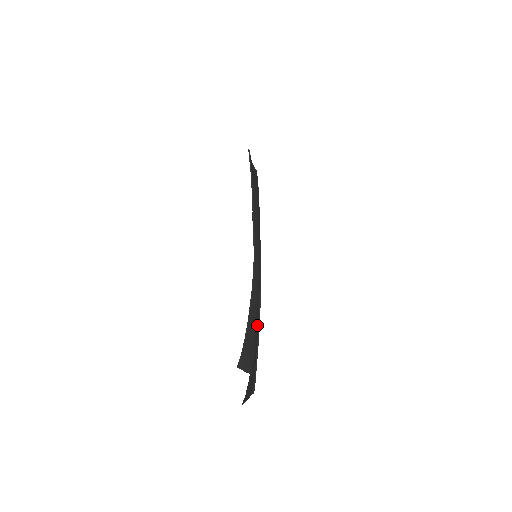
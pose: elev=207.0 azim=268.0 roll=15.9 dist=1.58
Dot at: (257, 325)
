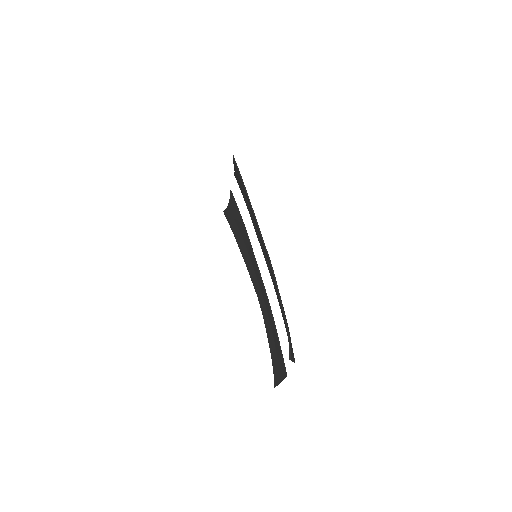
Dot at: (267, 317)
